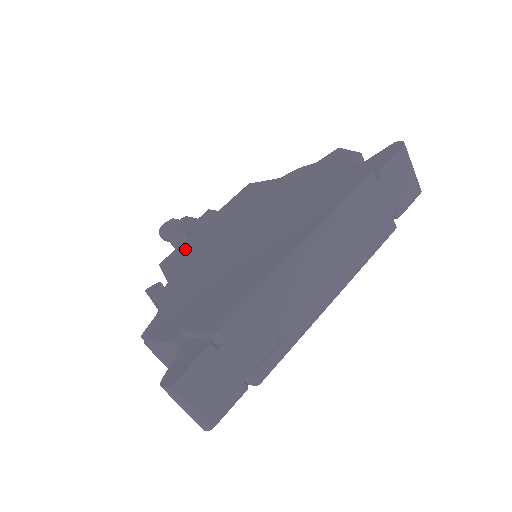
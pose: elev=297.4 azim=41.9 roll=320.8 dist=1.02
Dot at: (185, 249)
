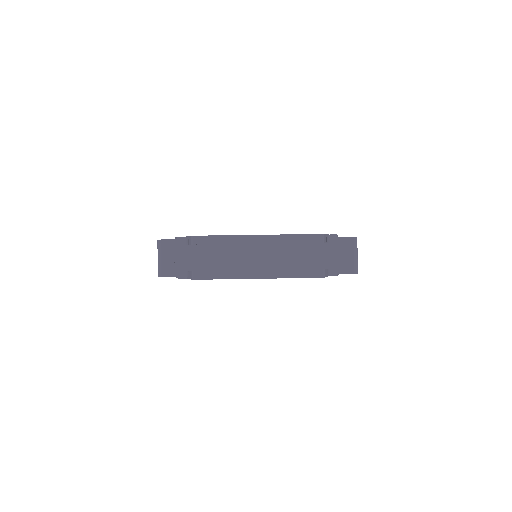
Dot at: occluded
